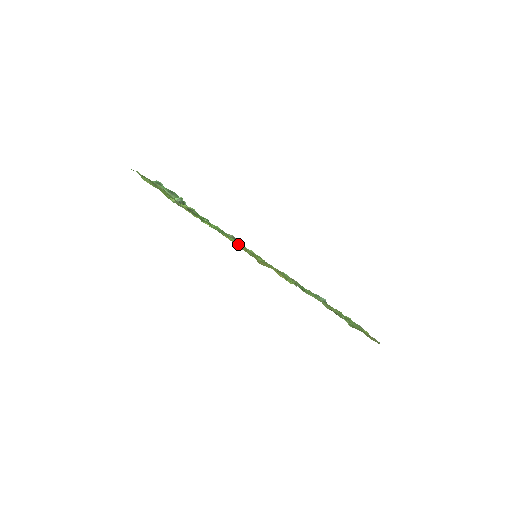
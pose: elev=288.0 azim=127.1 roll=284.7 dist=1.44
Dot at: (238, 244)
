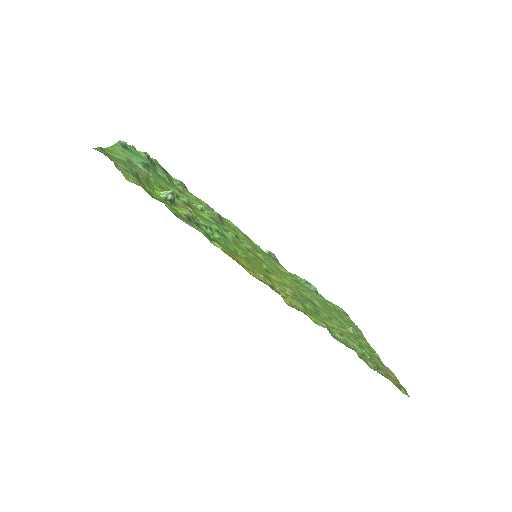
Dot at: (260, 278)
